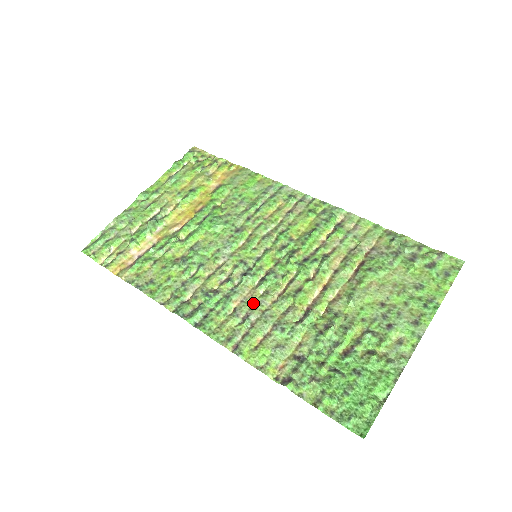
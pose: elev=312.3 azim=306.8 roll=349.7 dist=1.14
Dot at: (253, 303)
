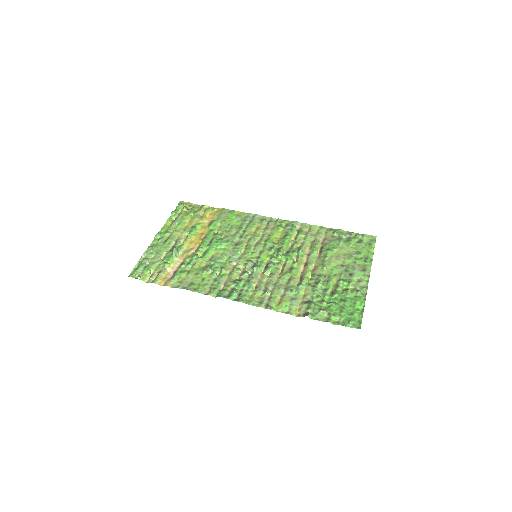
Dot at: (266, 281)
